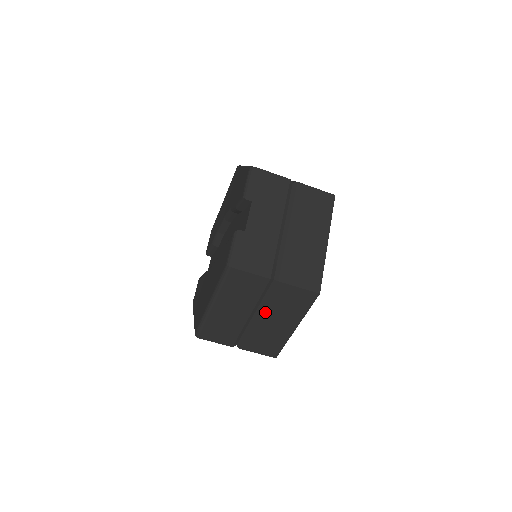
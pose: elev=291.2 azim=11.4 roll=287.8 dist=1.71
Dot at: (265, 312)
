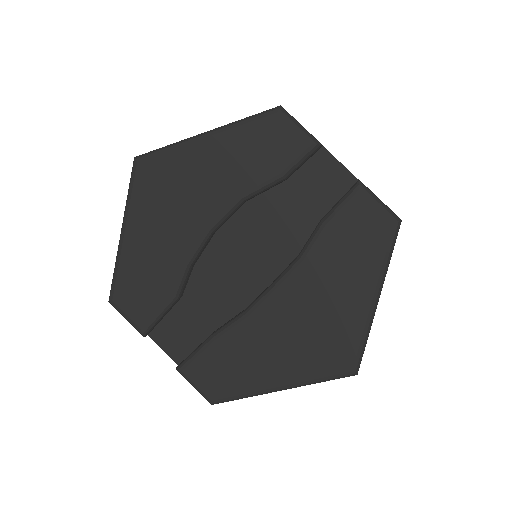
Dot at: occluded
